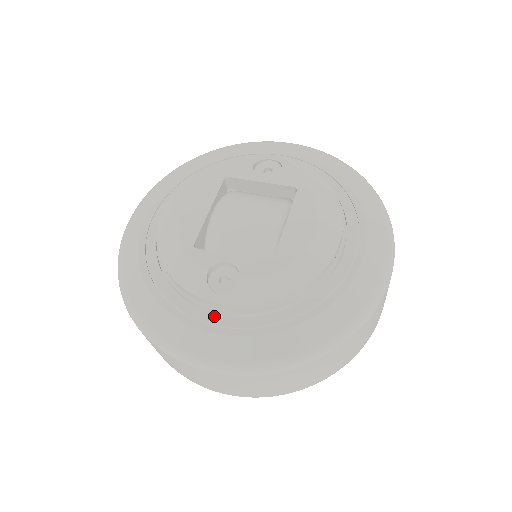
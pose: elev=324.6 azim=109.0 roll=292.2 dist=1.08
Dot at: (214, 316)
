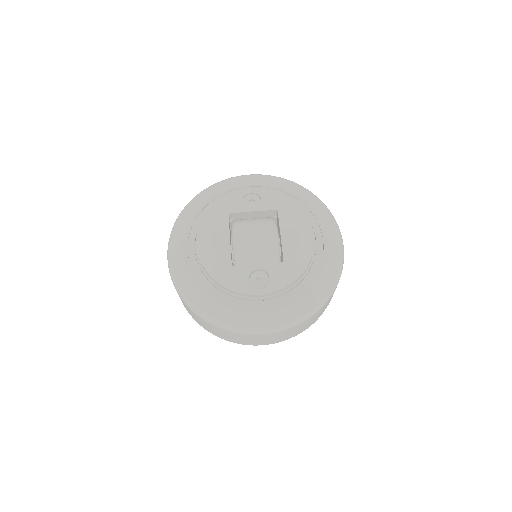
Dot at: (260, 302)
